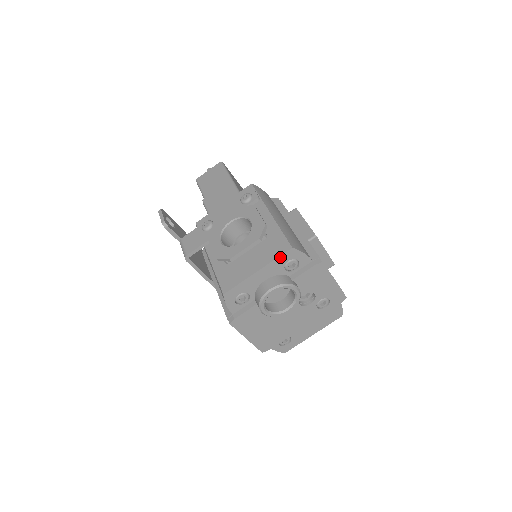
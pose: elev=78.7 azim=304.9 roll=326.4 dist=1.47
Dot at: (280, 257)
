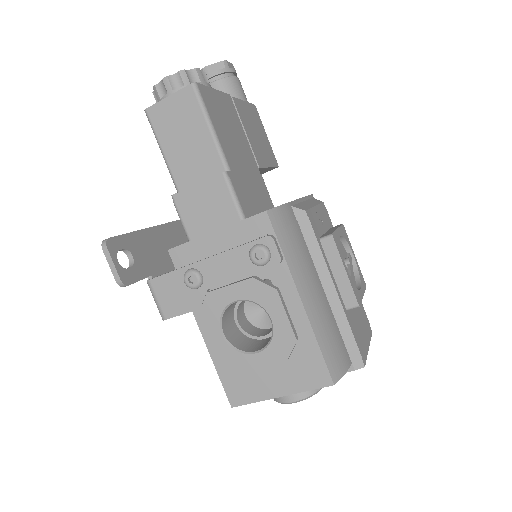
Dot at: (314, 388)
